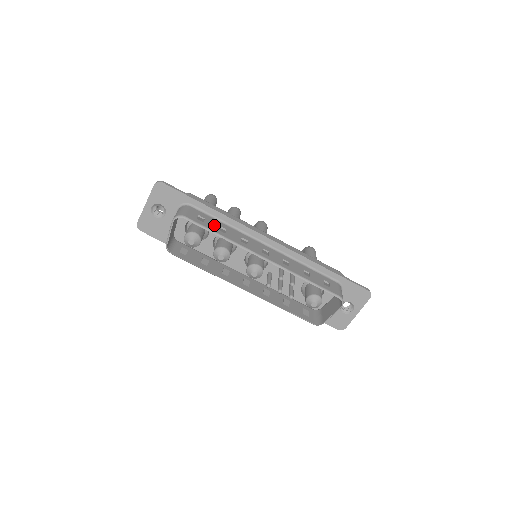
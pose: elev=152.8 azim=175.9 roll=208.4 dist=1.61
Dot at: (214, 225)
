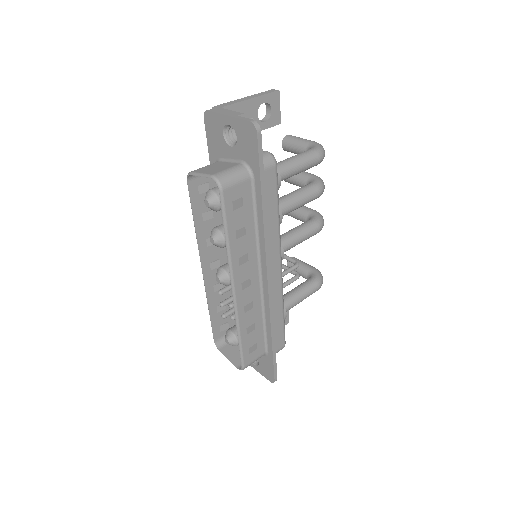
Dot at: (240, 221)
